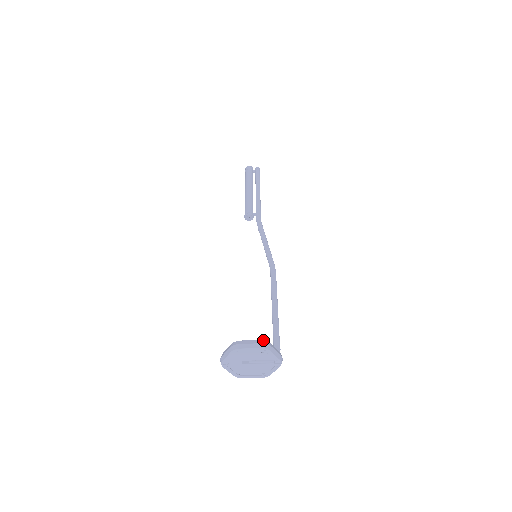
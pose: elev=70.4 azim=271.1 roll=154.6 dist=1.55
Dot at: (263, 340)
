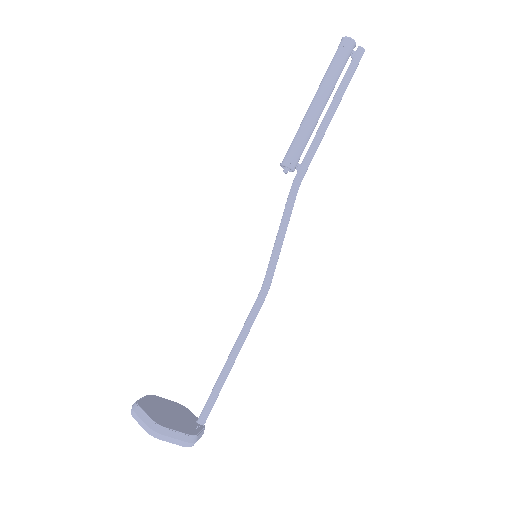
Dot at: (191, 436)
